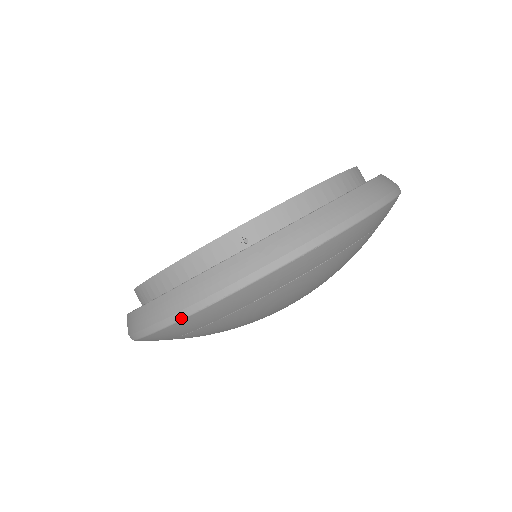
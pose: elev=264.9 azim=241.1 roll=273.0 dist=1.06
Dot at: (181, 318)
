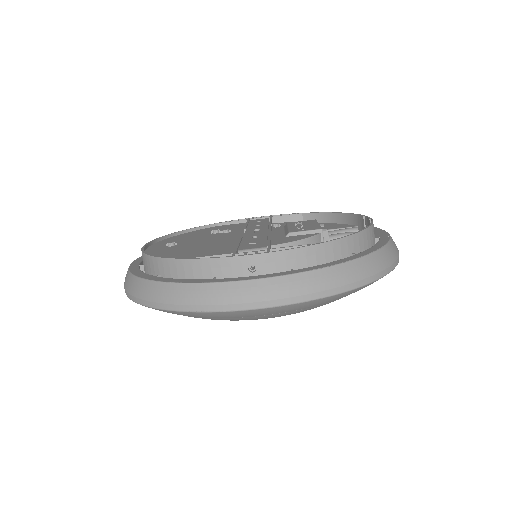
Dot at: (175, 310)
